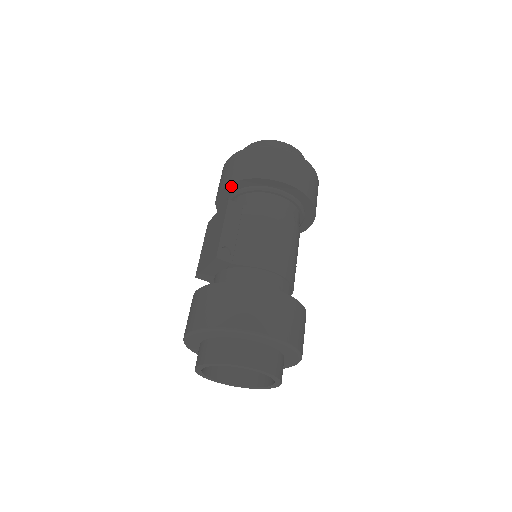
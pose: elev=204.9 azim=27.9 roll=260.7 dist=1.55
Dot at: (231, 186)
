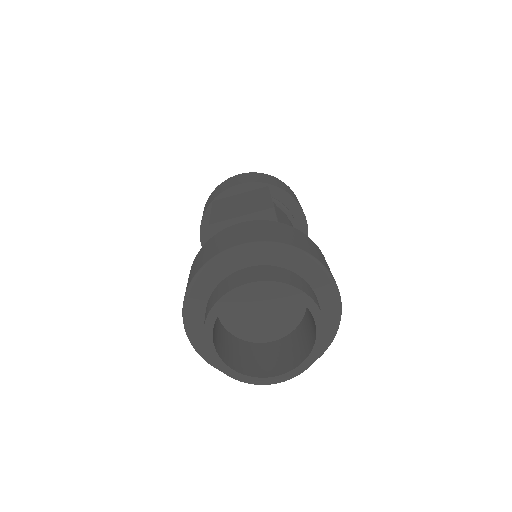
Dot at: (256, 185)
